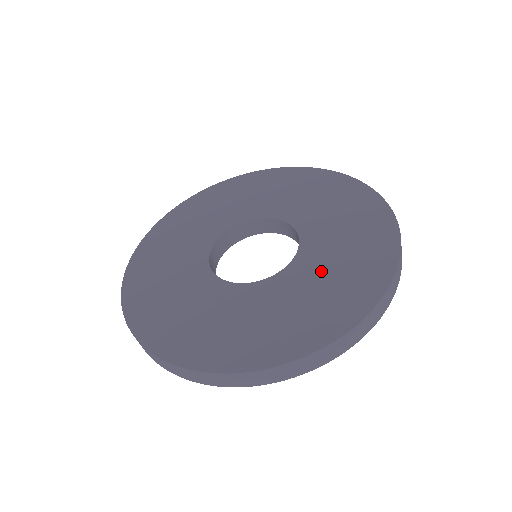
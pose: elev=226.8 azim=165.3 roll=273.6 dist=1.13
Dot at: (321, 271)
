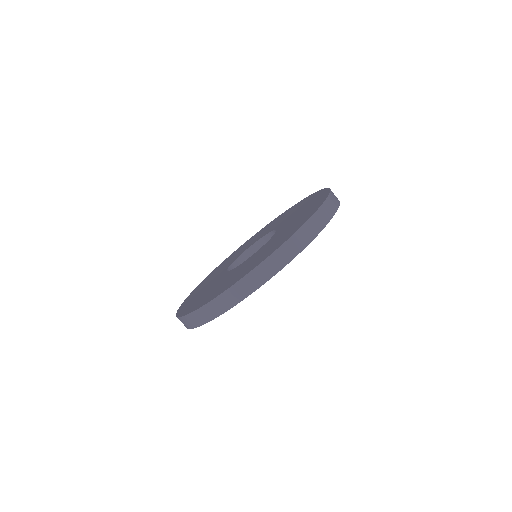
Dot at: (291, 223)
